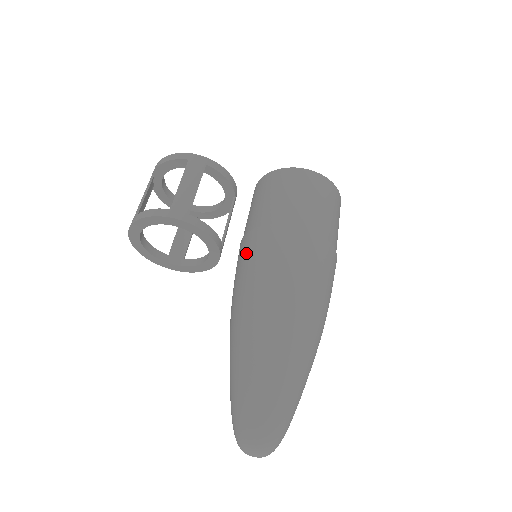
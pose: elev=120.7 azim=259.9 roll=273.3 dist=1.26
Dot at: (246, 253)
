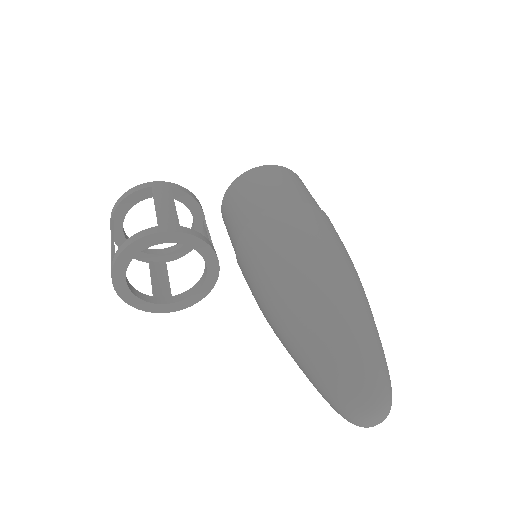
Dot at: (253, 244)
